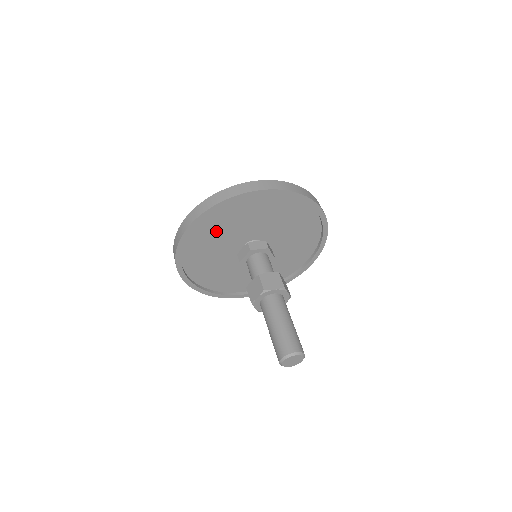
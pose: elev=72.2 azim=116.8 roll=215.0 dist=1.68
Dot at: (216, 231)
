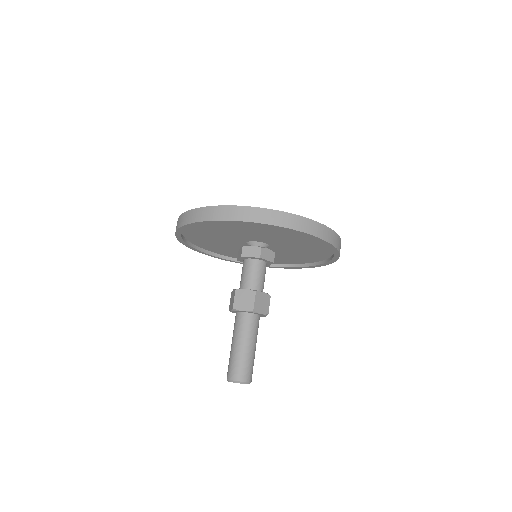
Dot at: (248, 228)
